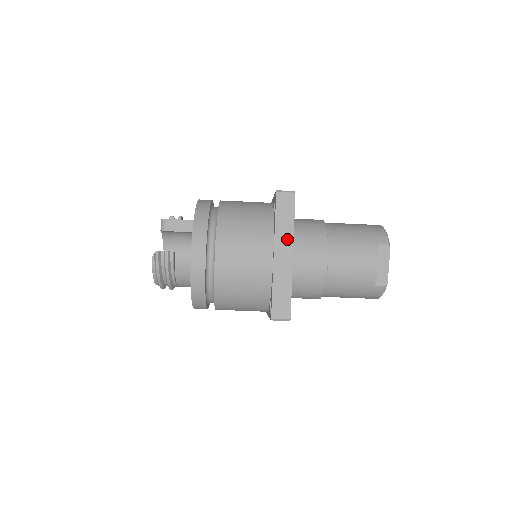
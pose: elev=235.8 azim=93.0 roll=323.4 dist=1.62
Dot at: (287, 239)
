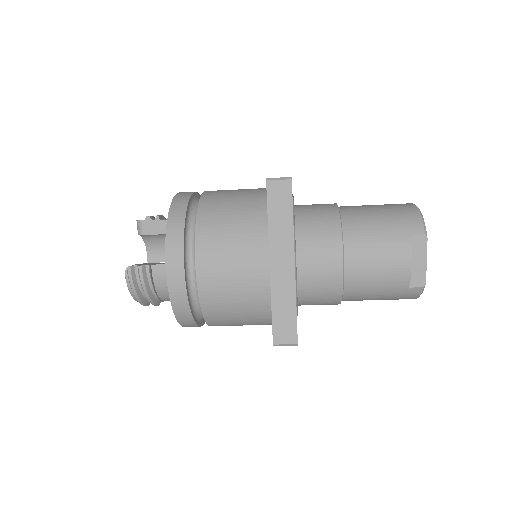
Dot at: (285, 242)
